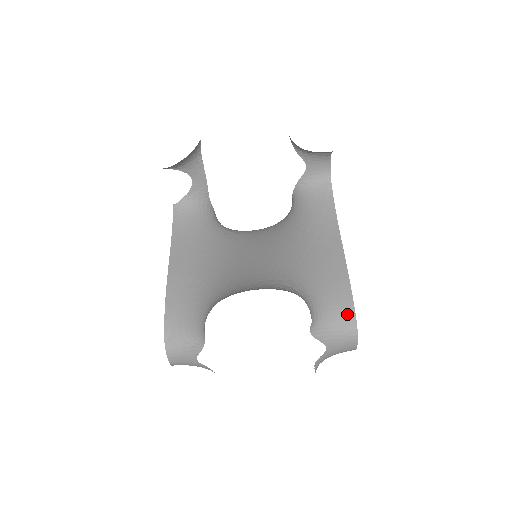
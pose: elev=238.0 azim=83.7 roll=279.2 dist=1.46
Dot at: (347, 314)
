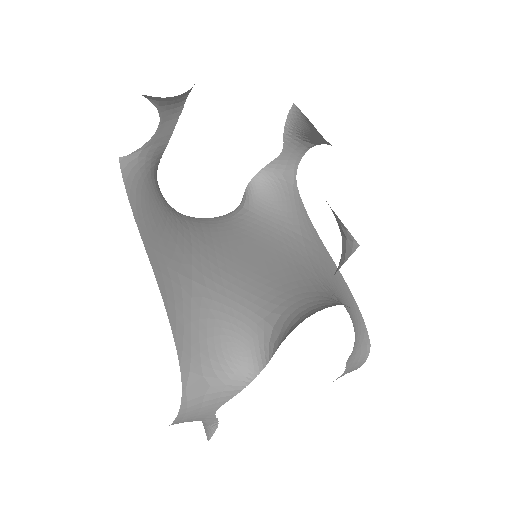
Dot at: (363, 333)
